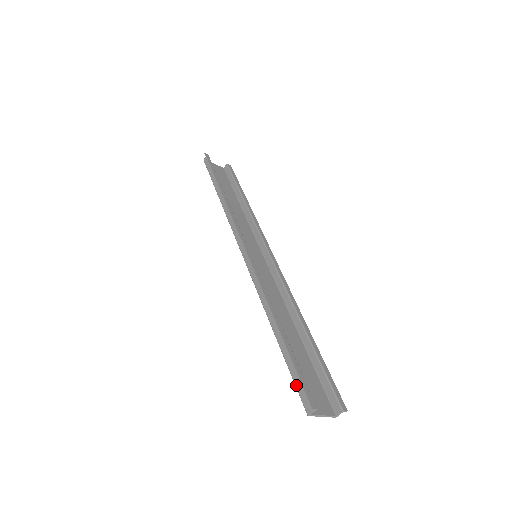
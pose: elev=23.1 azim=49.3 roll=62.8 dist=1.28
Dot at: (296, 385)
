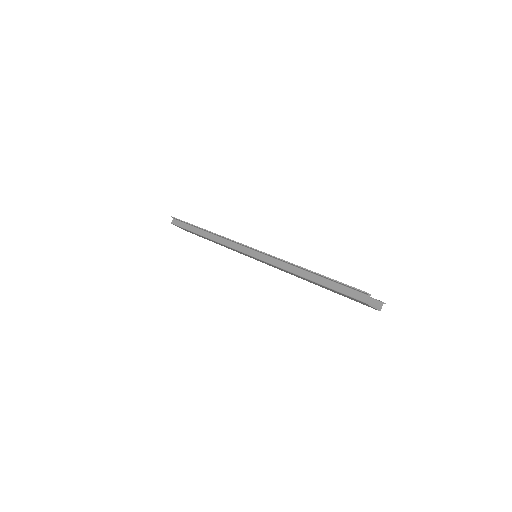
Dot at: (345, 293)
